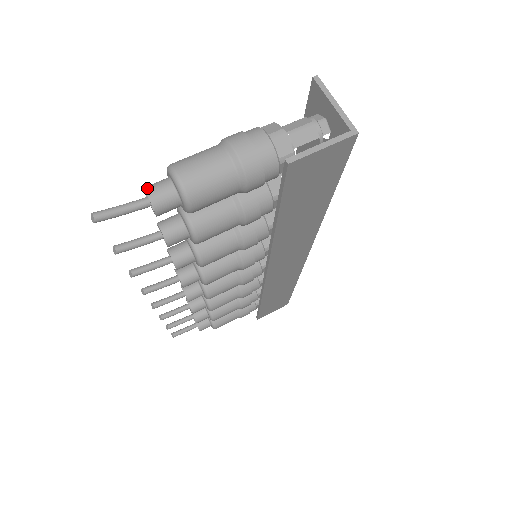
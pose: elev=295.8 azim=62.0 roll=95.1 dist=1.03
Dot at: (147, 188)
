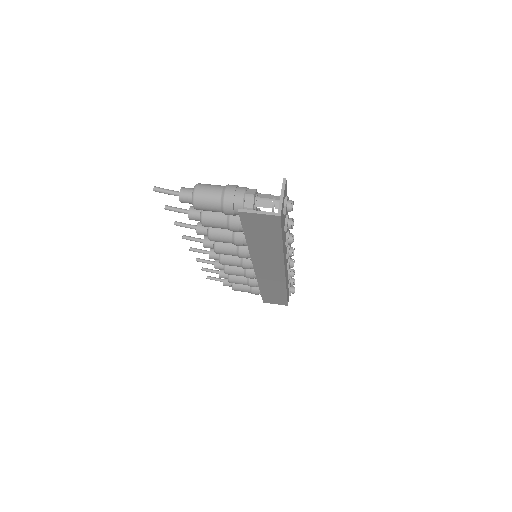
Dot at: (182, 188)
